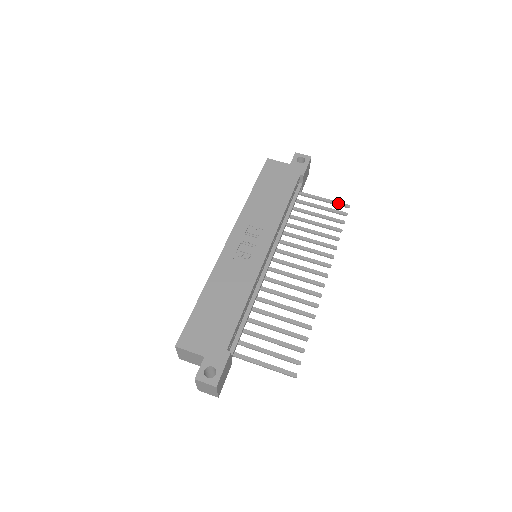
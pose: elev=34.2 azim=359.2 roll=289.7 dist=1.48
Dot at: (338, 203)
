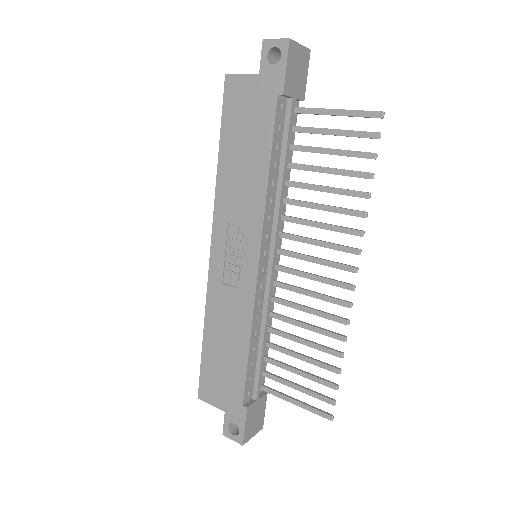
Dot at: (361, 114)
